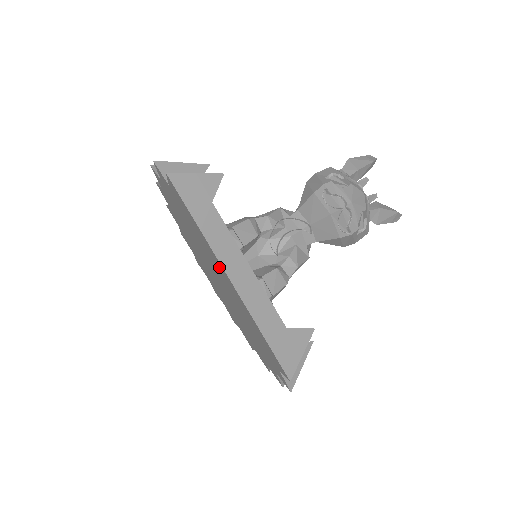
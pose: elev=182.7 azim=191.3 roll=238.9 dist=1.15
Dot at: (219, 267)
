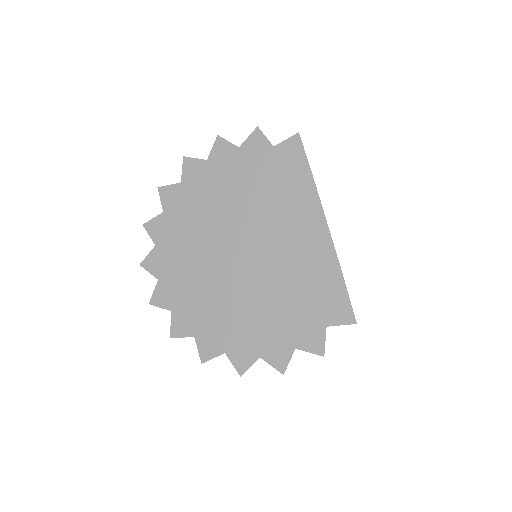
Dot at: (307, 219)
